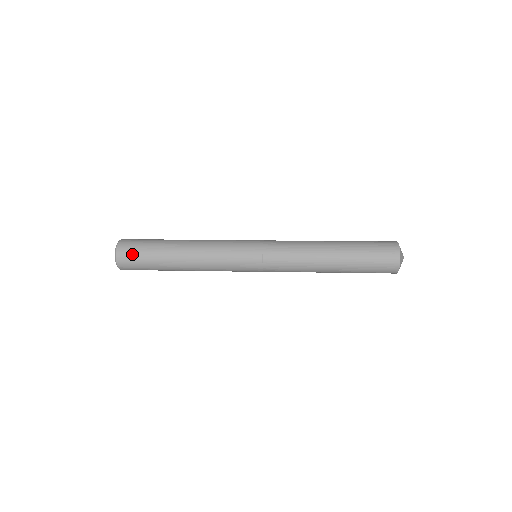
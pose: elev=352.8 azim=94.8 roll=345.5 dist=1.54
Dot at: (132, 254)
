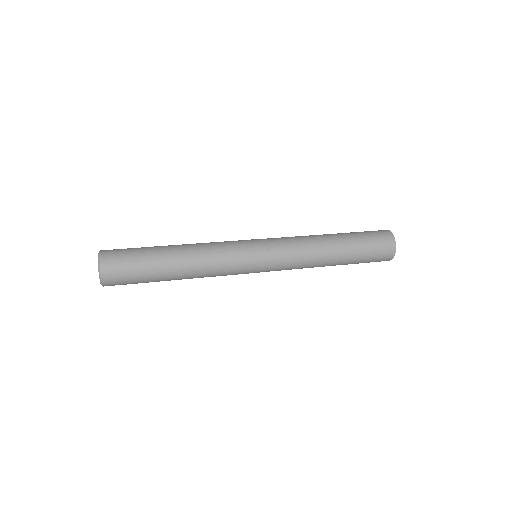
Dot at: (120, 263)
